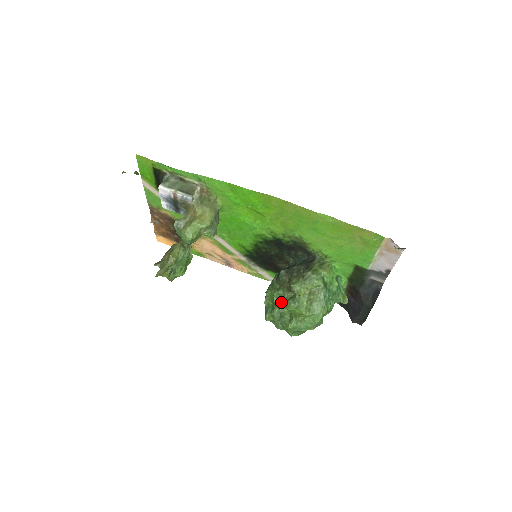
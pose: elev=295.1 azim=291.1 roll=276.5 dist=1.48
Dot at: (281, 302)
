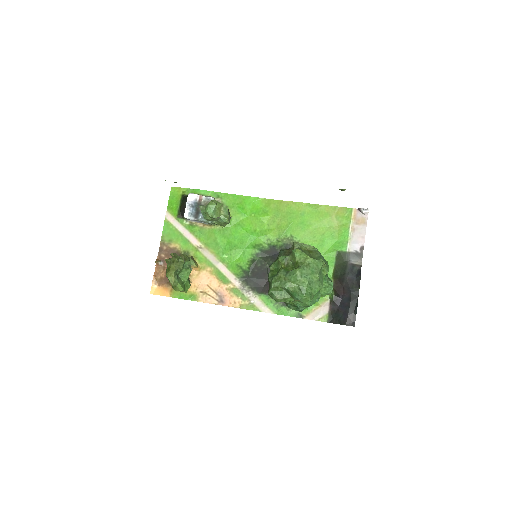
Dot at: (285, 267)
